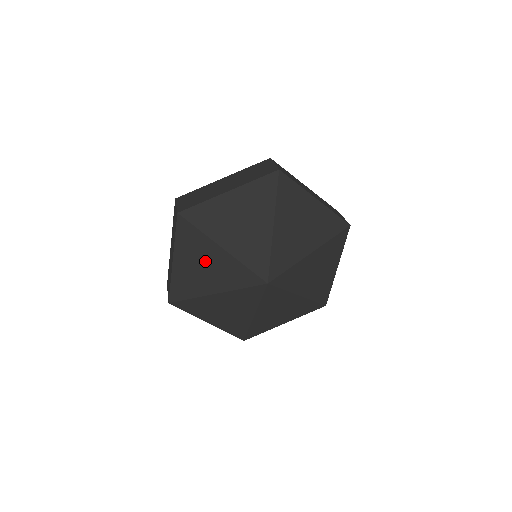
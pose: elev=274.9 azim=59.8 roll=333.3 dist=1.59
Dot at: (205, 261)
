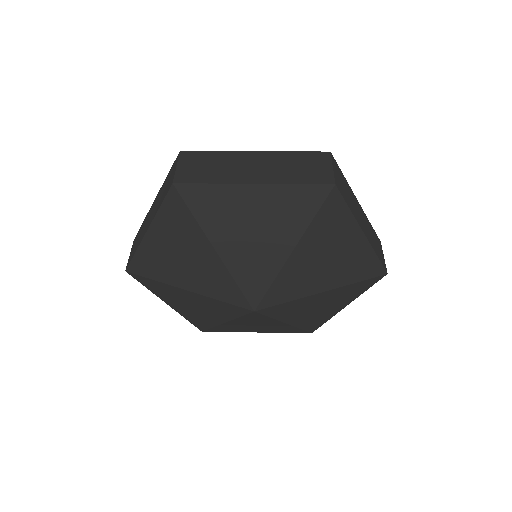
Dot at: (187, 252)
